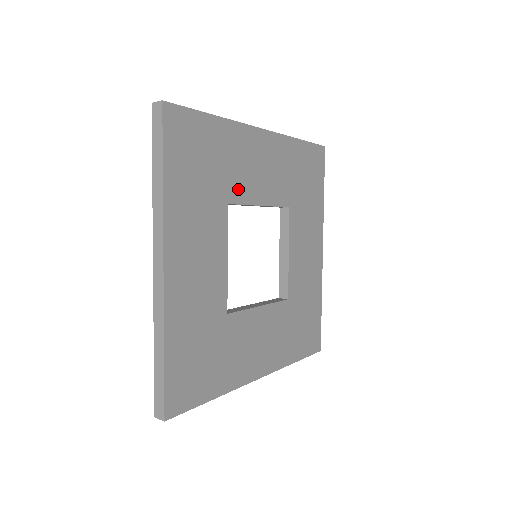
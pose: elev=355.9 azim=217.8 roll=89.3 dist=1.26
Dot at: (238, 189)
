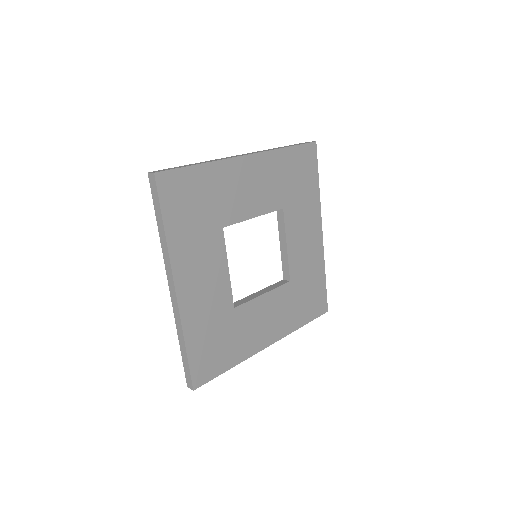
Dot at: (231, 213)
